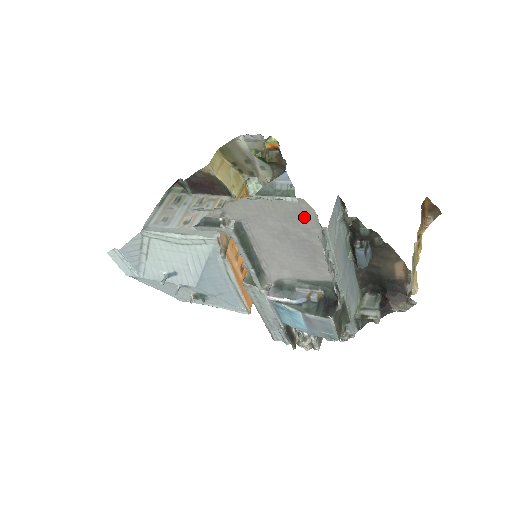
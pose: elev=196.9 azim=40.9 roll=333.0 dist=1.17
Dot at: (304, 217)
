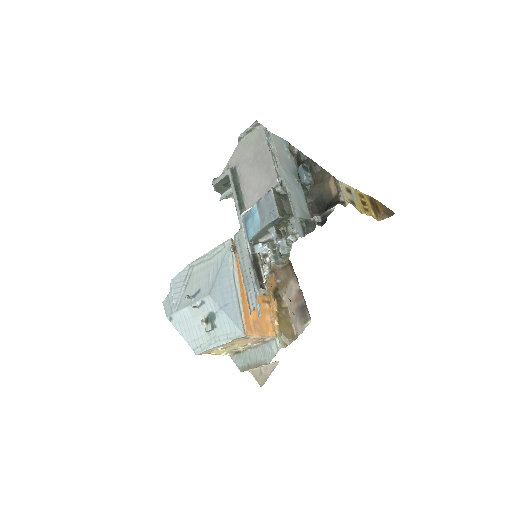
Dot at: (263, 138)
